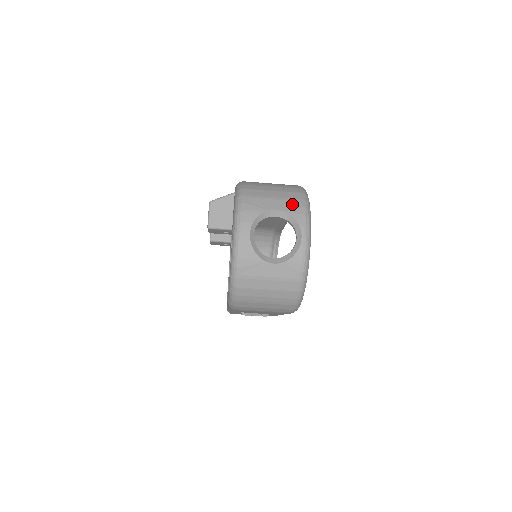
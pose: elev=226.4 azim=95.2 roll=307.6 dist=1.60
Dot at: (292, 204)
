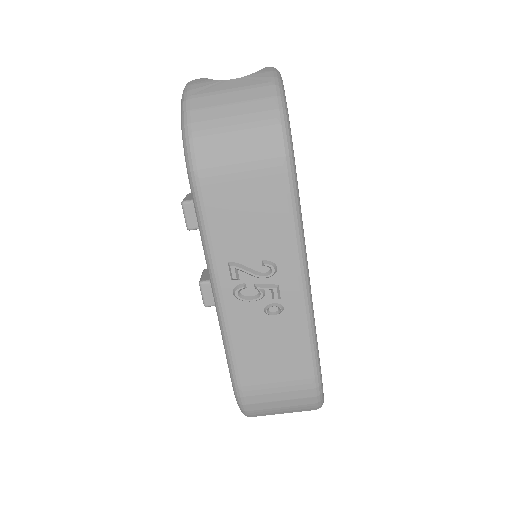
Dot at: occluded
